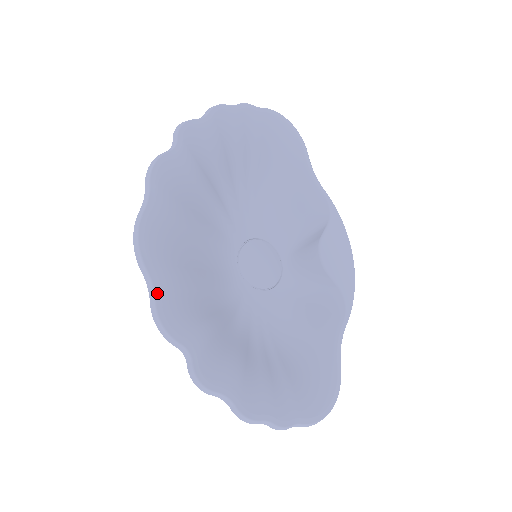
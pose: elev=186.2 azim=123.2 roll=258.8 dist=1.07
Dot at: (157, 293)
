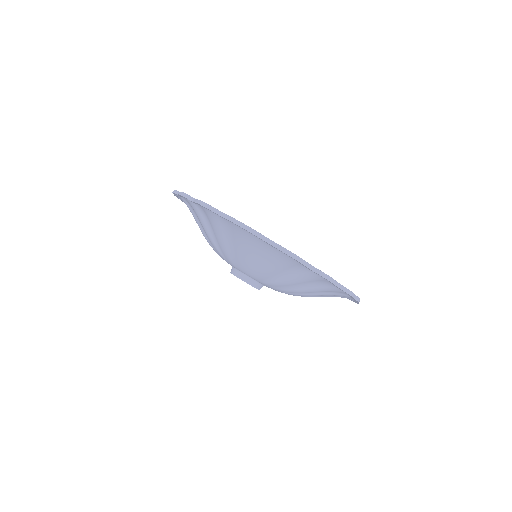
Dot at: (277, 244)
